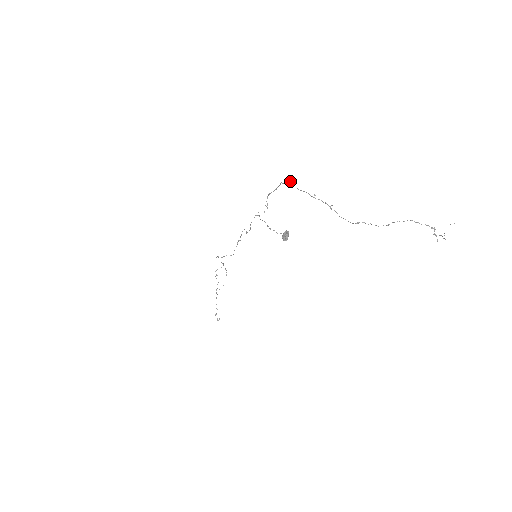
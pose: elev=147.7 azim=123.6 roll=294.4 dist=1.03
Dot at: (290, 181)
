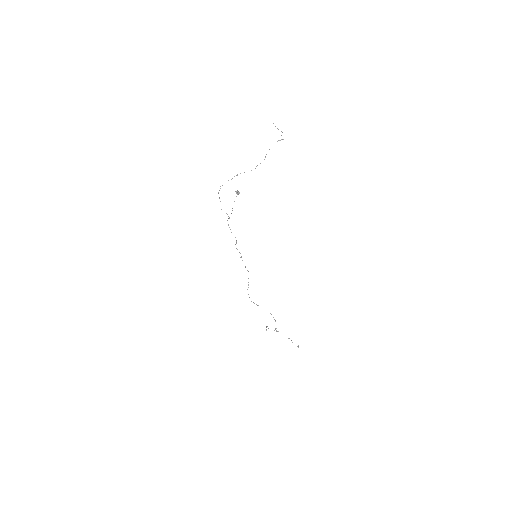
Dot at: occluded
